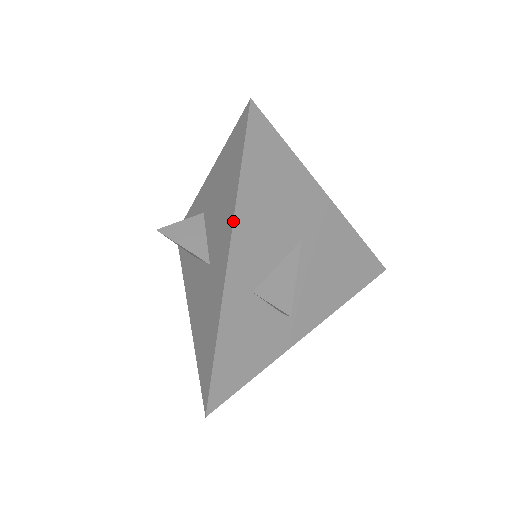
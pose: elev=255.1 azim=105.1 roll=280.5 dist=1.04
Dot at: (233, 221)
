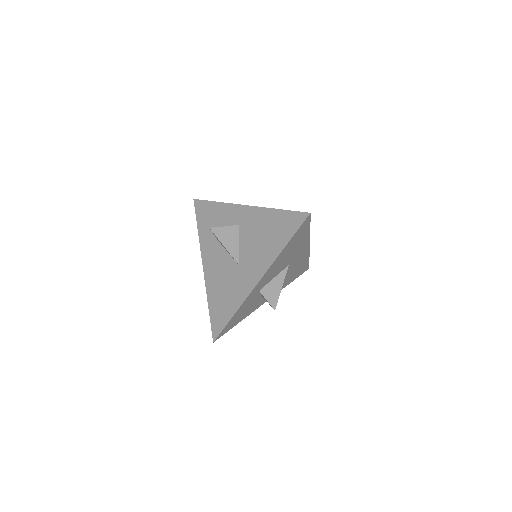
Dot at: (272, 264)
